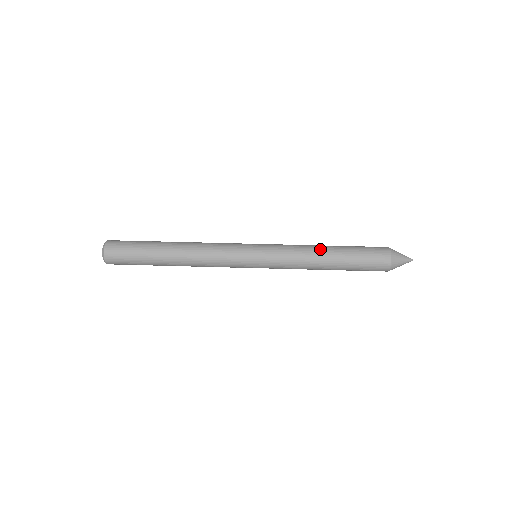
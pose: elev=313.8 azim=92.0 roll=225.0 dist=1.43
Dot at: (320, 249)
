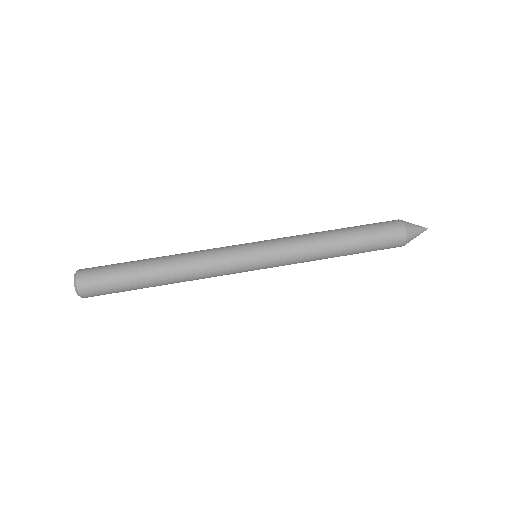
Dot at: (330, 251)
